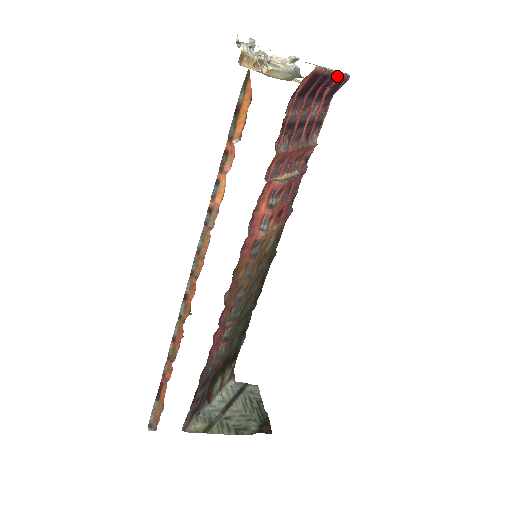
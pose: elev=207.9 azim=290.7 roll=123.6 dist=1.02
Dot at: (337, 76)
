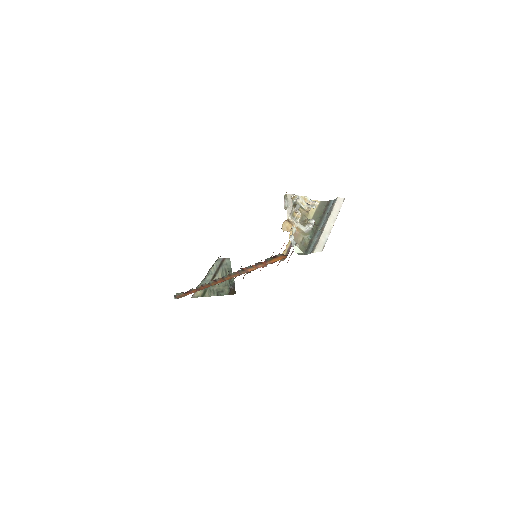
Dot at: (335, 218)
